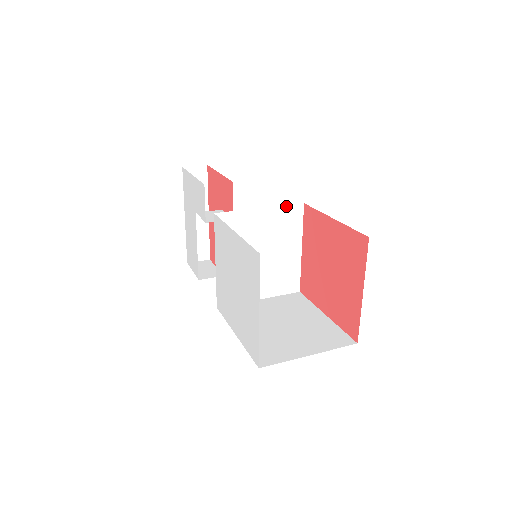
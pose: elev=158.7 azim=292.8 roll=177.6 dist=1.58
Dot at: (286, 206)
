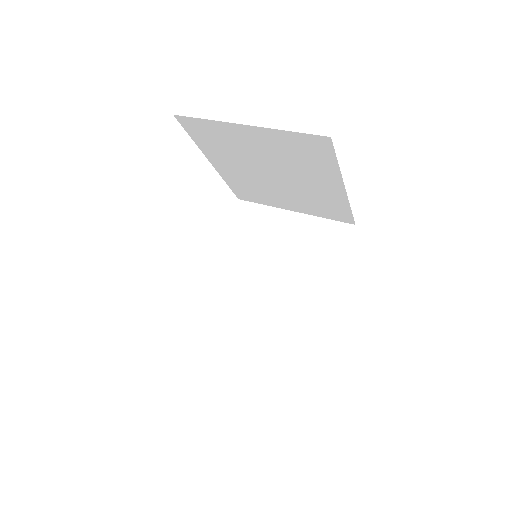
Dot at: (328, 220)
